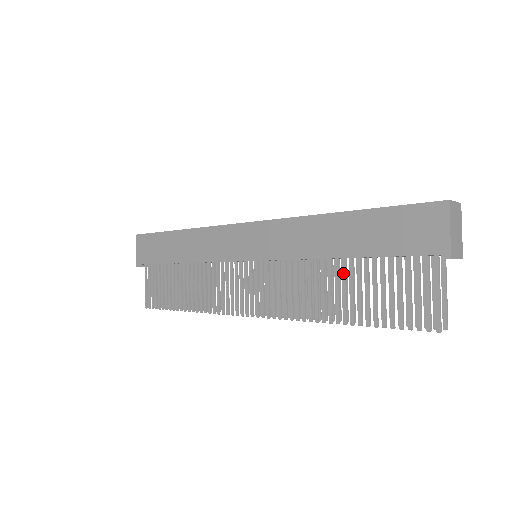
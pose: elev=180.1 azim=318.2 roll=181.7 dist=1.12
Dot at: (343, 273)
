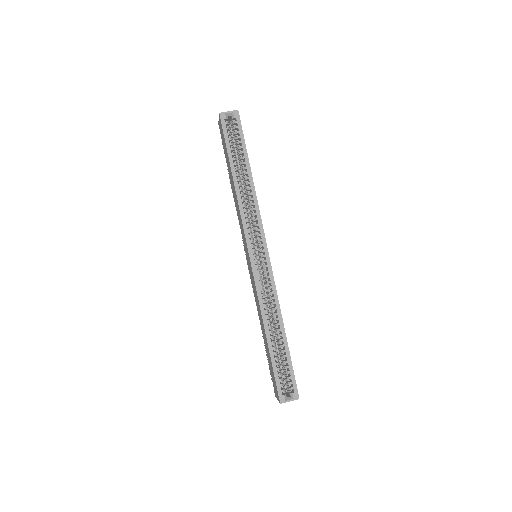
Dot at: occluded
